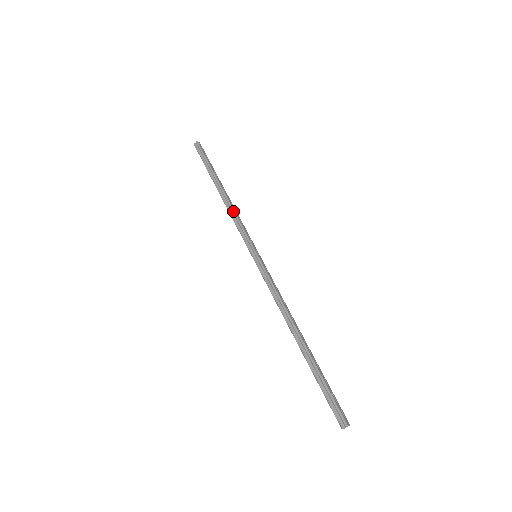
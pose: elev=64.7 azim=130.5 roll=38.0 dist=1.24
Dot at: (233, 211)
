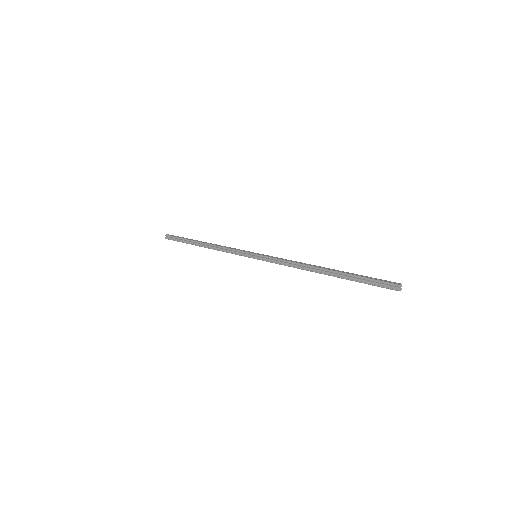
Dot at: (220, 247)
